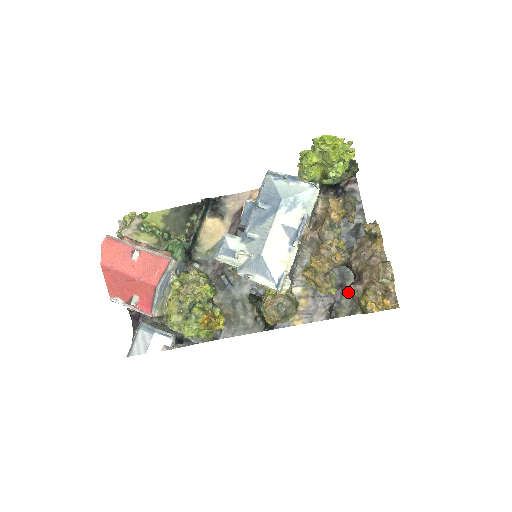
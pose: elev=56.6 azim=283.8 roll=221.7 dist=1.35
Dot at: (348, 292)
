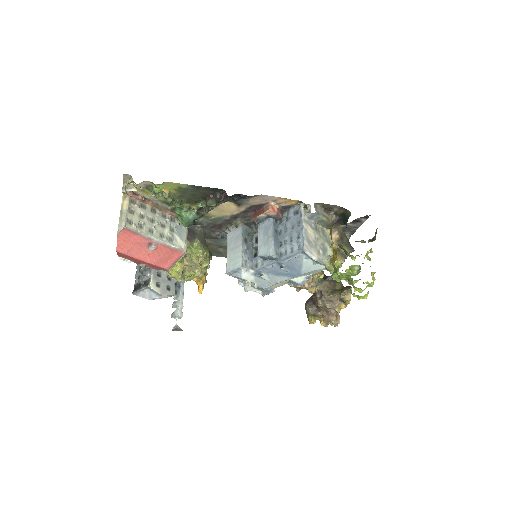
Dot at: occluded
